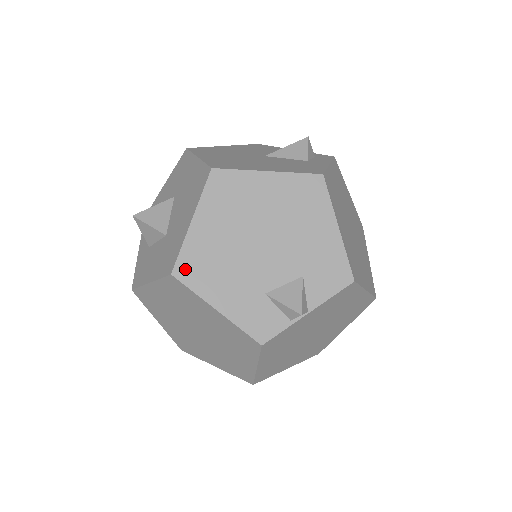
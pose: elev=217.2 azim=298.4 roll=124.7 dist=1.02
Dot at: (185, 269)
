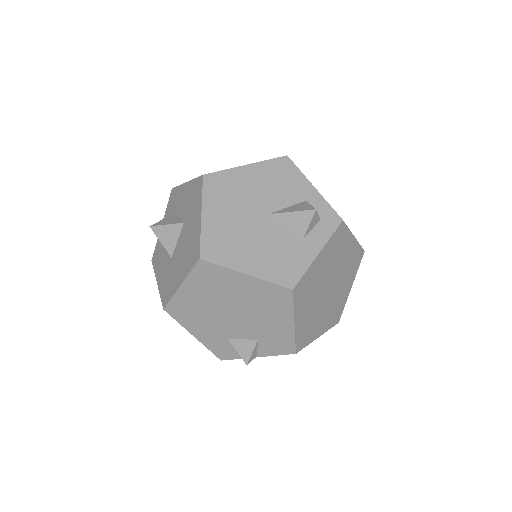
Dot at: (173, 310)
